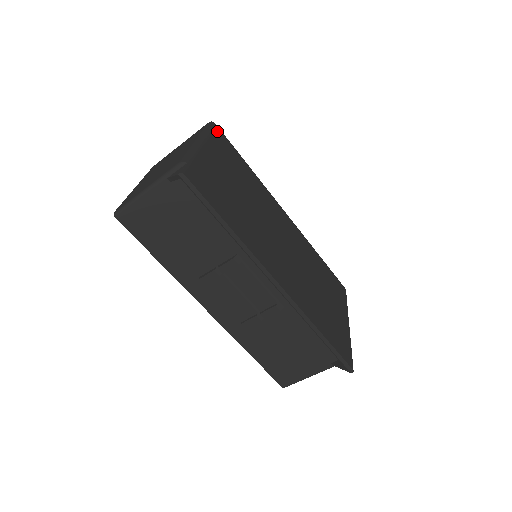
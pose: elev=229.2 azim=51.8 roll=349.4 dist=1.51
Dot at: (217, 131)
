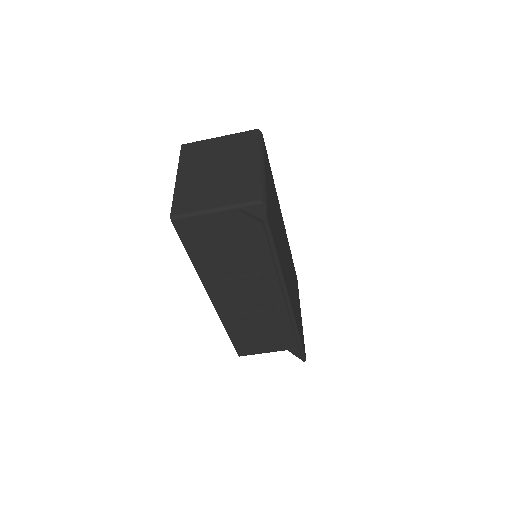
Dot at: (264, 144)
